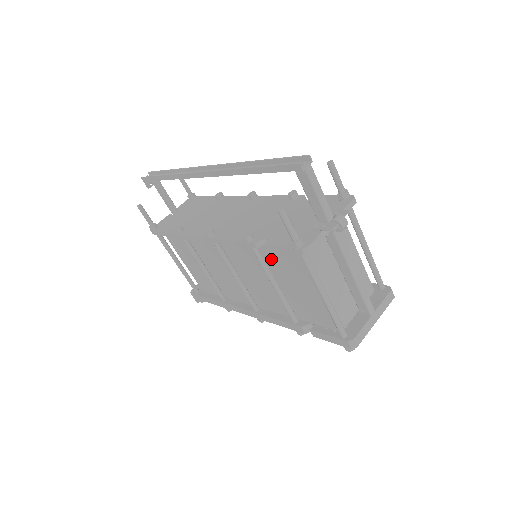
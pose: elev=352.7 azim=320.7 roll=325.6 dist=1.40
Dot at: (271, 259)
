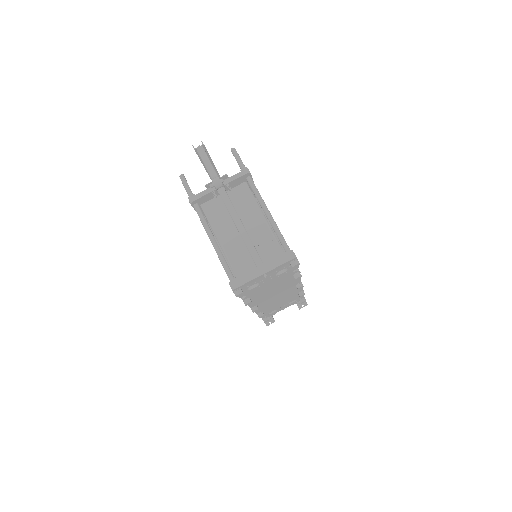
Dot at: occluded
